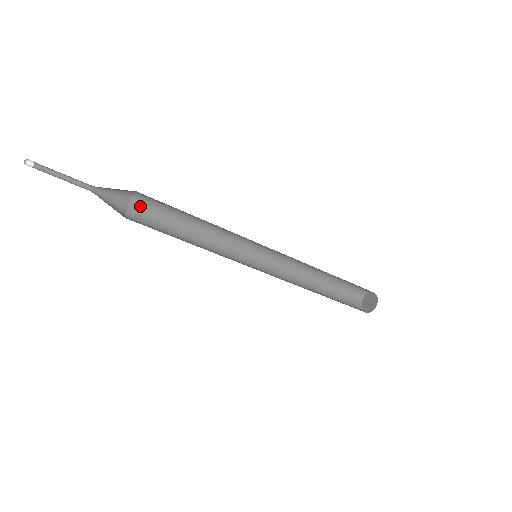
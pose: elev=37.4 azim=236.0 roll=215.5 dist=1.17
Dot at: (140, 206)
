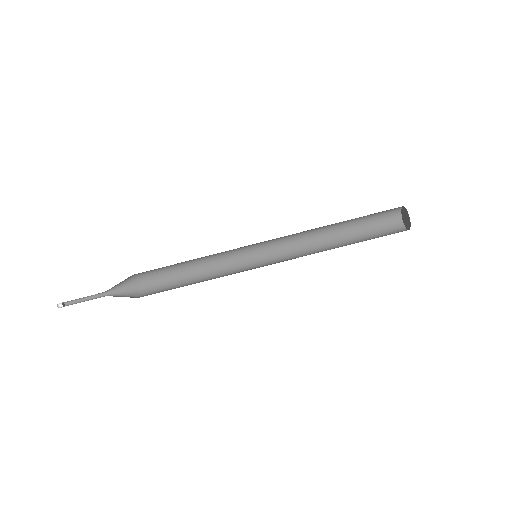
Dot at: occluded
